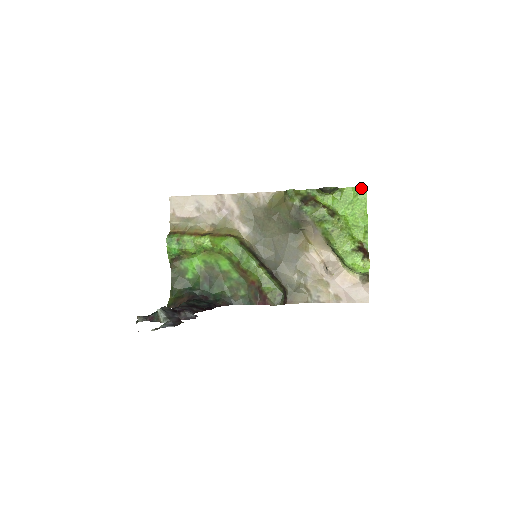
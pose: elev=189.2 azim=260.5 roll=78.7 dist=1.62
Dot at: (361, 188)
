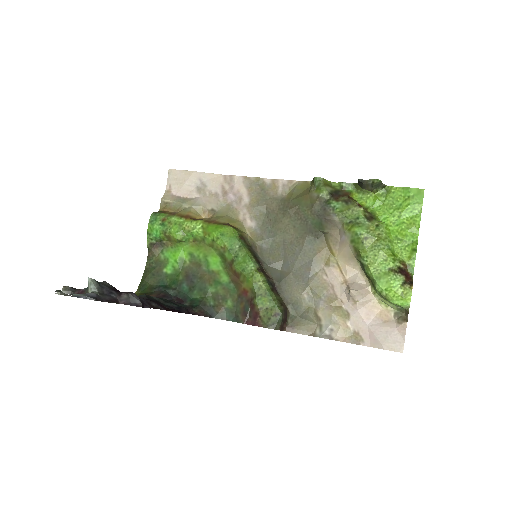
Dot at: (416, 190)
